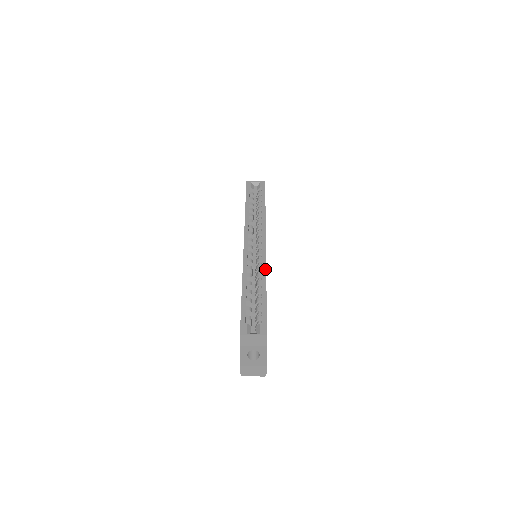
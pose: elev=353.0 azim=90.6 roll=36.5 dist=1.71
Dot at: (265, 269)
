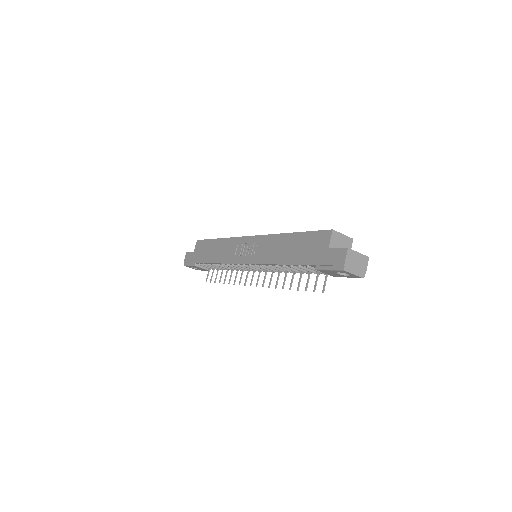
Dot at: occluded
